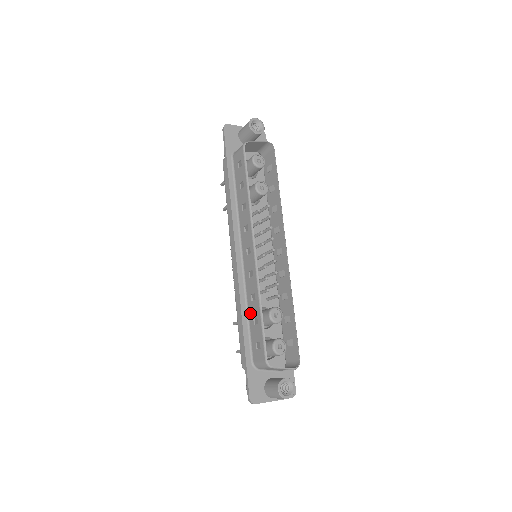
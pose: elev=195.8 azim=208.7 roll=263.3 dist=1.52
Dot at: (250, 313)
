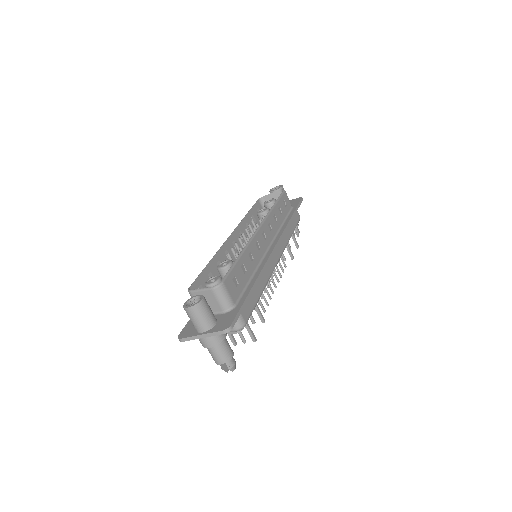
Dot at: occluded
